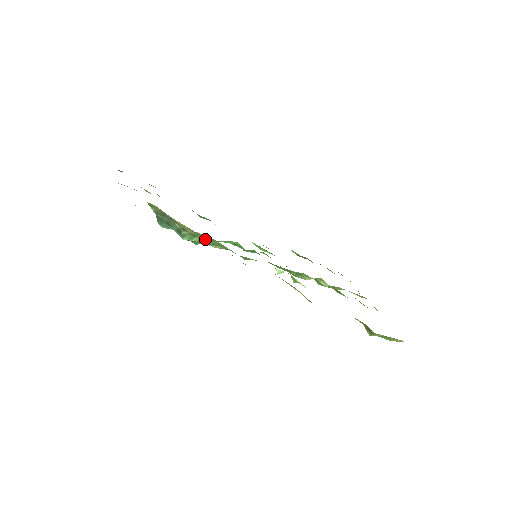
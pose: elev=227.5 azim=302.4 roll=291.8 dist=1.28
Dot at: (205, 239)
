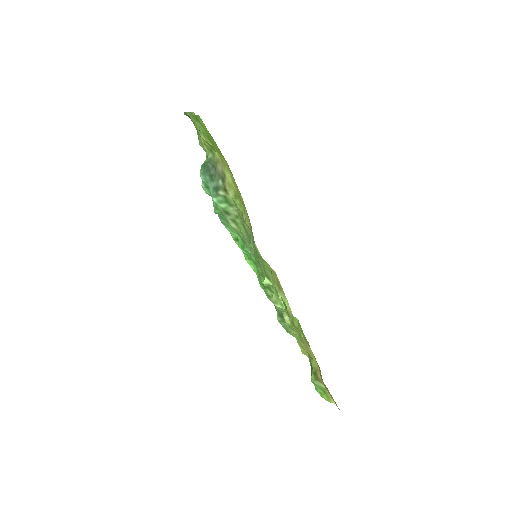
Dot at: (232, 210)
